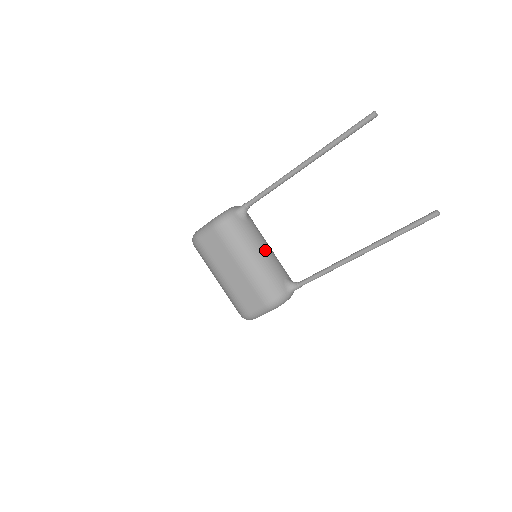
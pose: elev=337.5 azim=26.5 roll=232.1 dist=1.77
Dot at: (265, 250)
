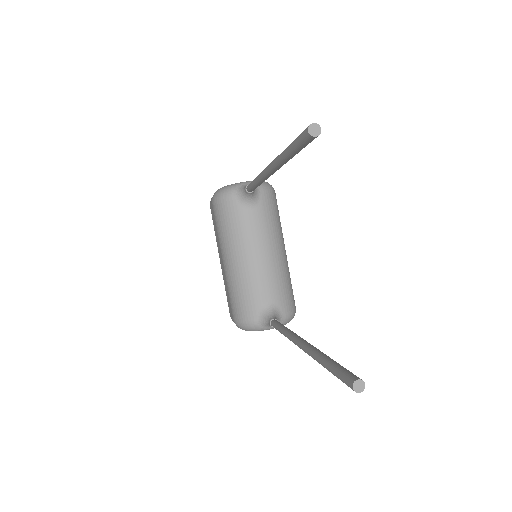
Dot at: (255, 256)
